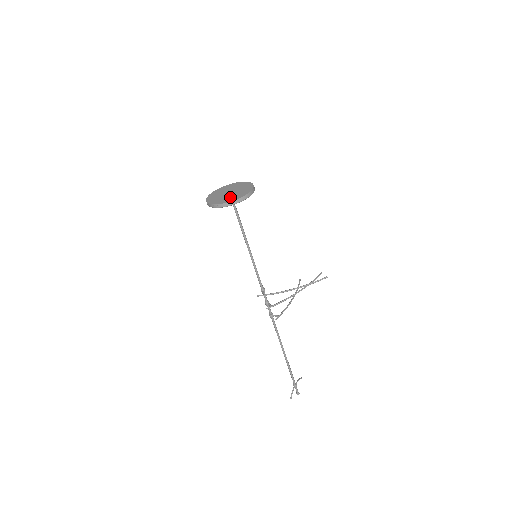
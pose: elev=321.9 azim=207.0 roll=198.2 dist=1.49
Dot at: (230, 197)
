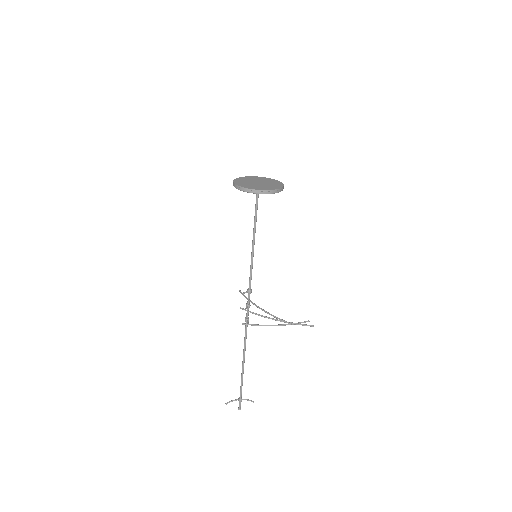
Dot at: (248, 184)
